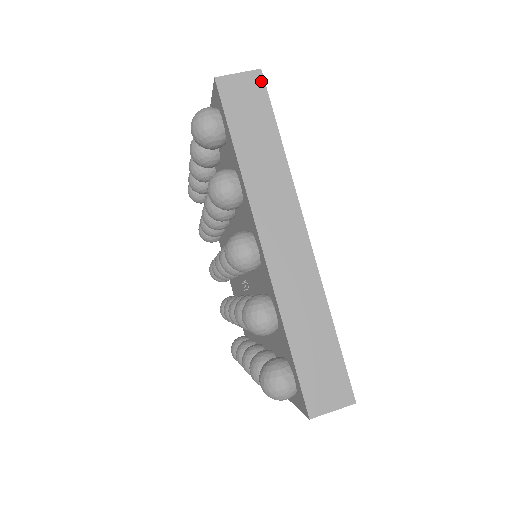
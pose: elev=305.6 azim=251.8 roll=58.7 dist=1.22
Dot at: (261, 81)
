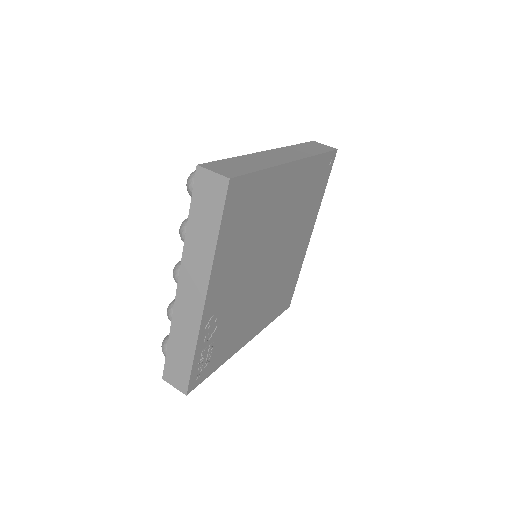
Dot at: (333, 149)
